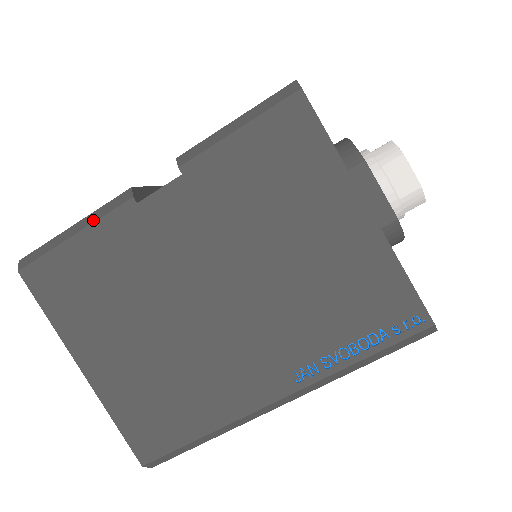
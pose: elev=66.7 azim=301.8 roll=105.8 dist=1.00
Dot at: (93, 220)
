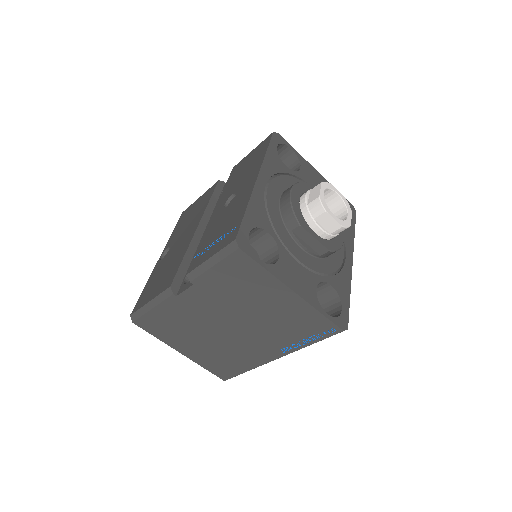
Dot at: (158, 303)
